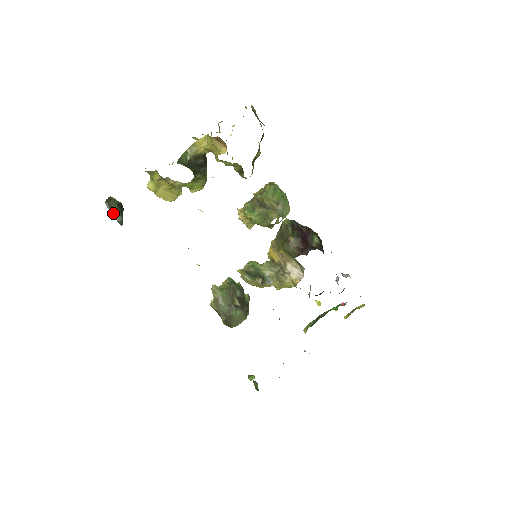
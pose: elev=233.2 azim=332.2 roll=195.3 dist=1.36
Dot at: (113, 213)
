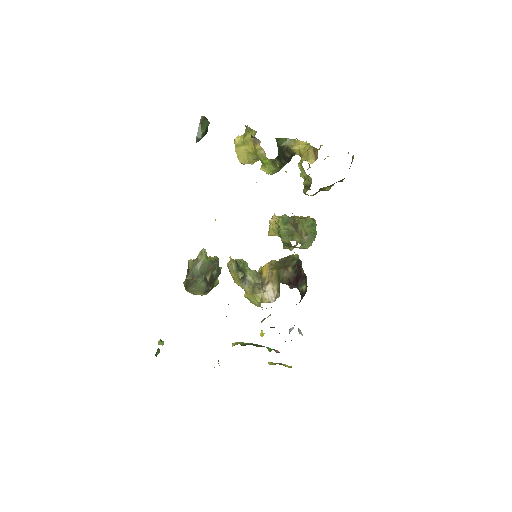
Dot at: (200, 128)
